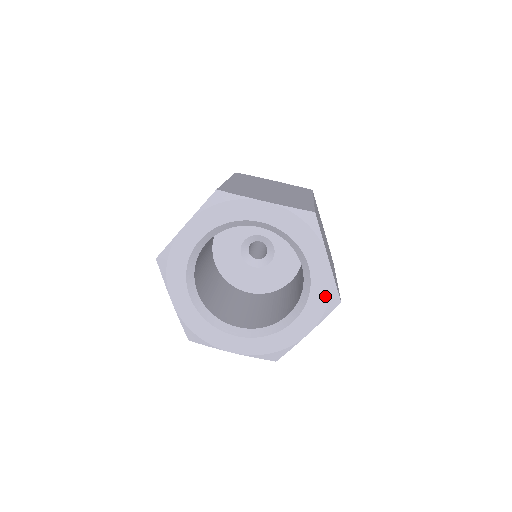
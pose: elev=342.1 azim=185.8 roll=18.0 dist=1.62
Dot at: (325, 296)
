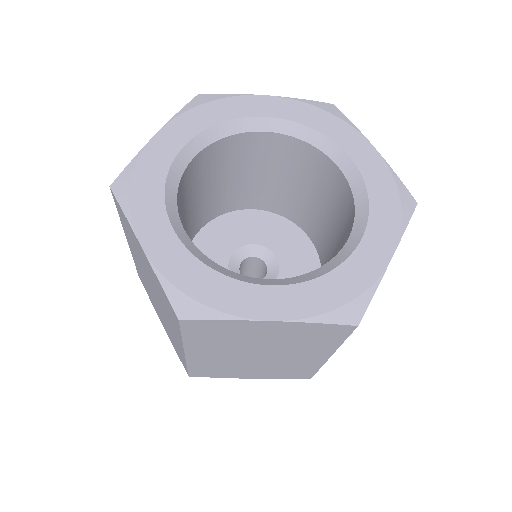
Dot at: (347, 293)
